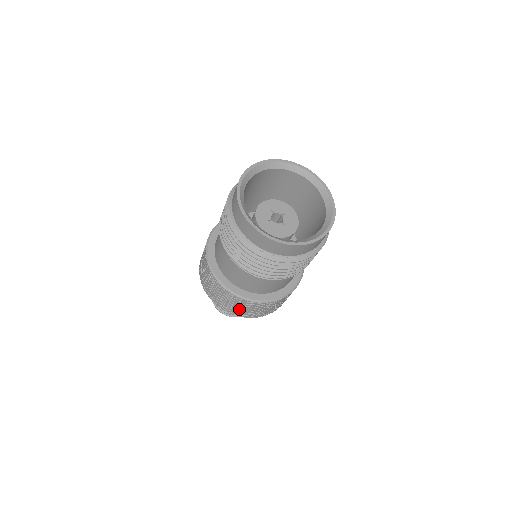
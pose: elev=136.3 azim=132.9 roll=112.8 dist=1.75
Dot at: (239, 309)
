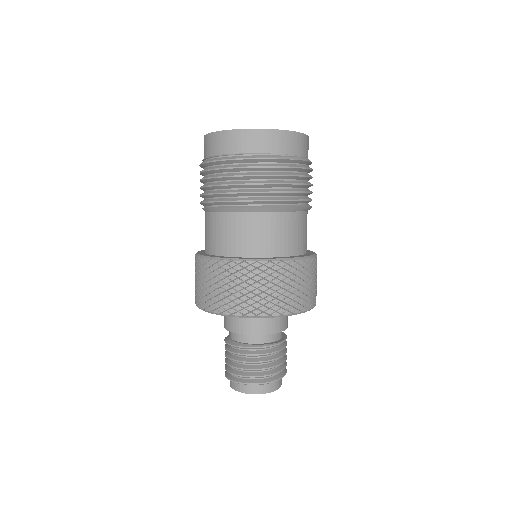
Dot at: (204, 288)
